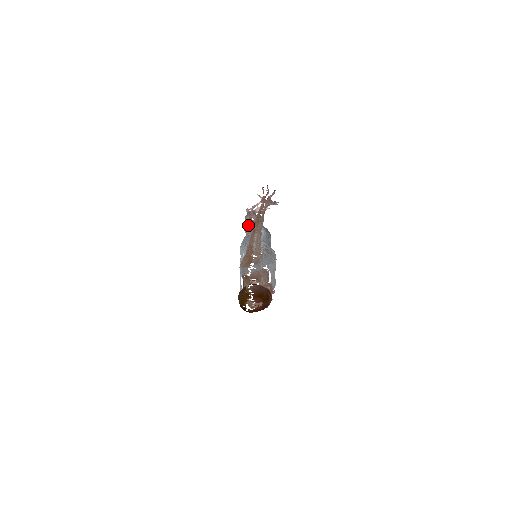
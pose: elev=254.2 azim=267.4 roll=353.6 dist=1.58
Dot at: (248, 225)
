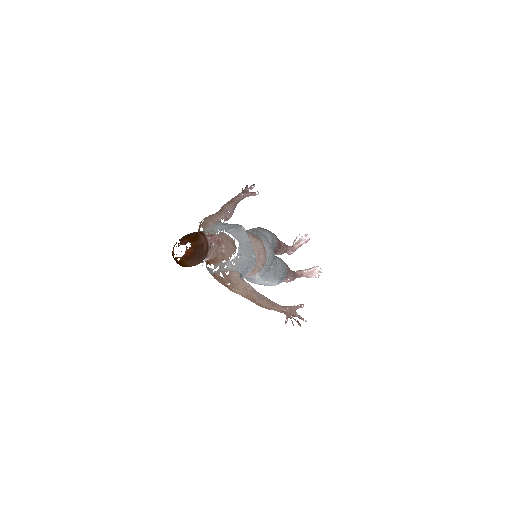
Dot at: occluded
